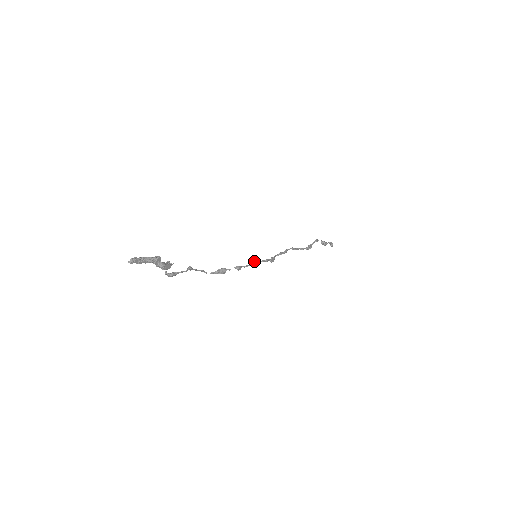
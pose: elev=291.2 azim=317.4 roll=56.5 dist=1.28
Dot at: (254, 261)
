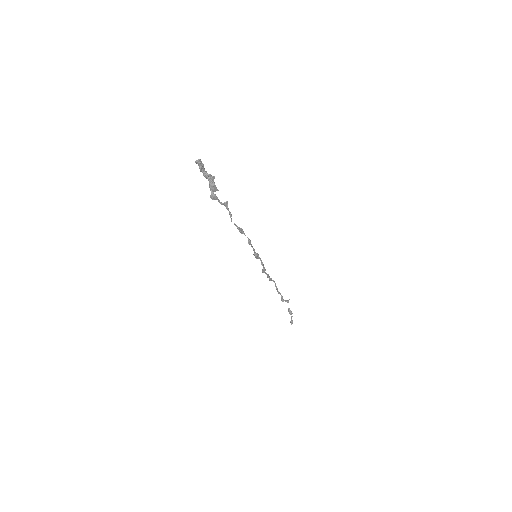
Dot at: (257, 253)
